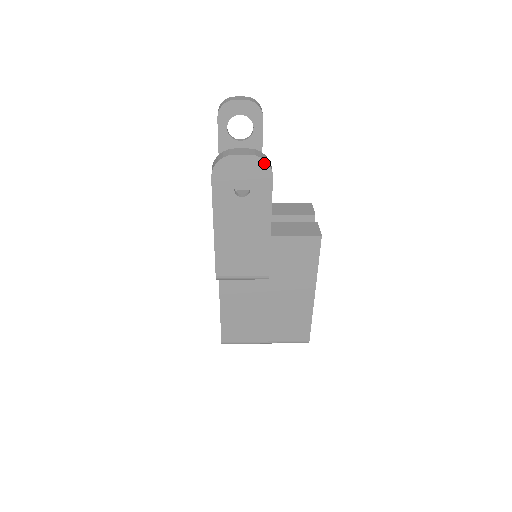
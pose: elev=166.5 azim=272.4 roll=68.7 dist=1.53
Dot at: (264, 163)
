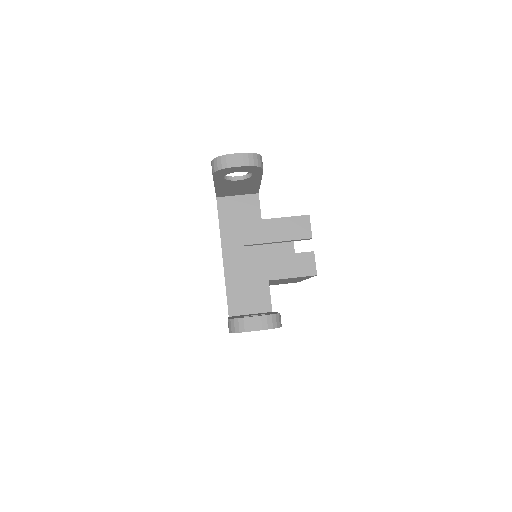
Dot at: occluded
